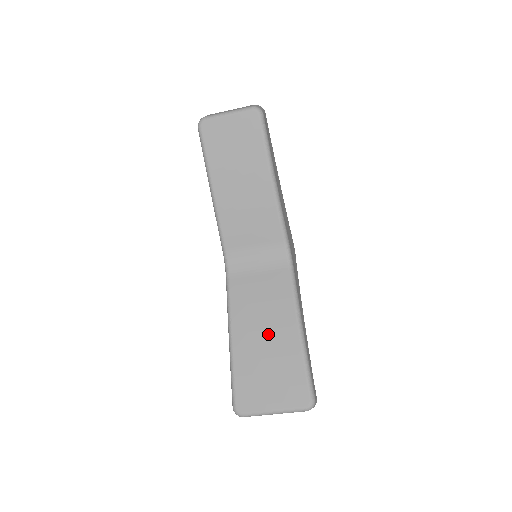
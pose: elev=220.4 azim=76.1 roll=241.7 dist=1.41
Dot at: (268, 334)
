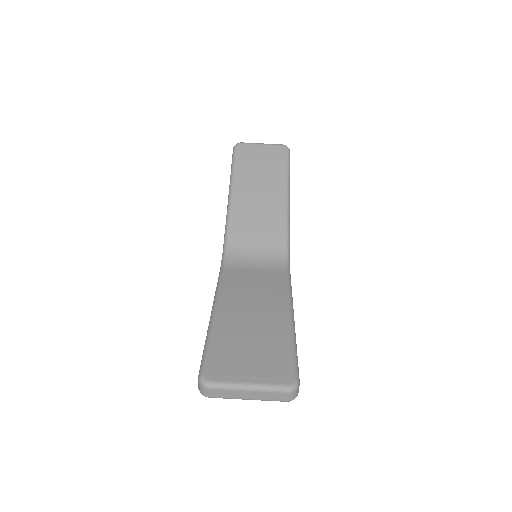
Dot at: (256, 314)
